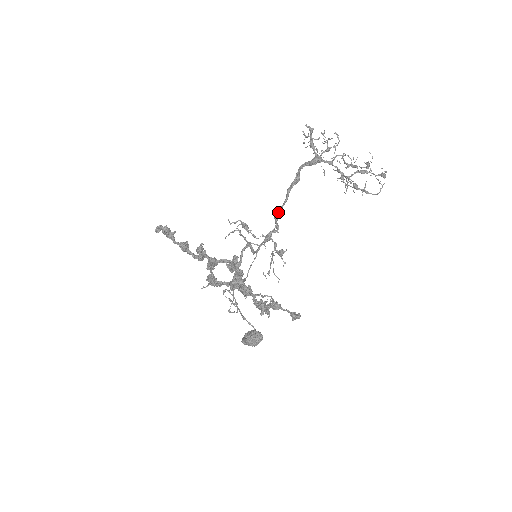
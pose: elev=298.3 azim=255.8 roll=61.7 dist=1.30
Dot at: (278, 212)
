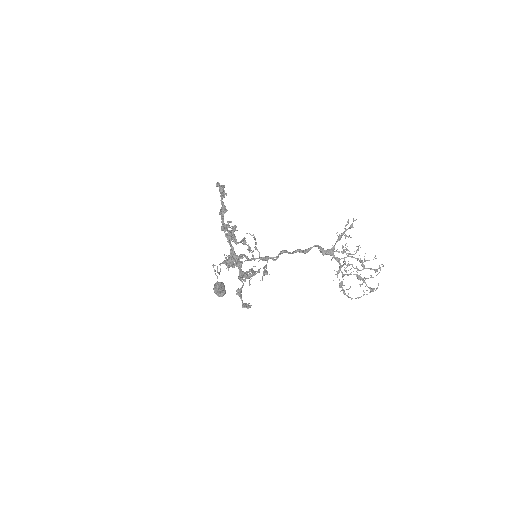
Dot at: (284, 252)
